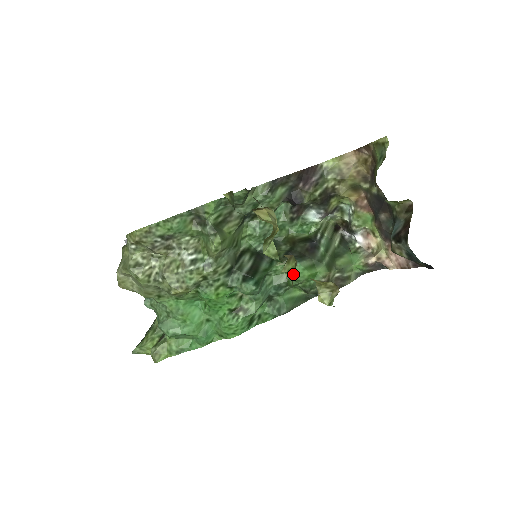
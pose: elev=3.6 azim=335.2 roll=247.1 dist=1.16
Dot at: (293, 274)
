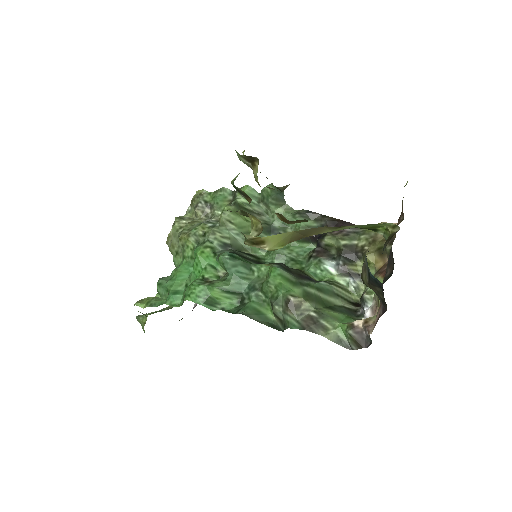
Dot at: occluded
